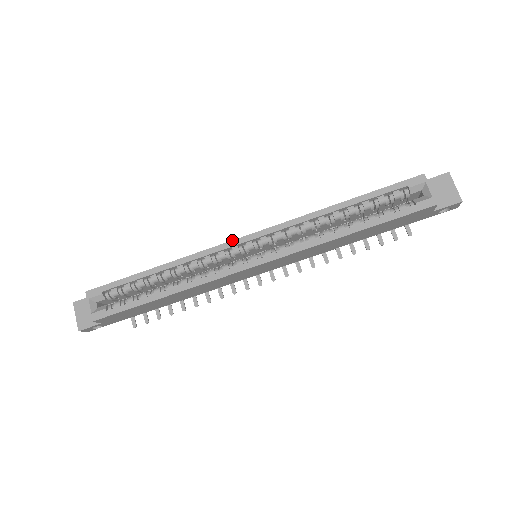
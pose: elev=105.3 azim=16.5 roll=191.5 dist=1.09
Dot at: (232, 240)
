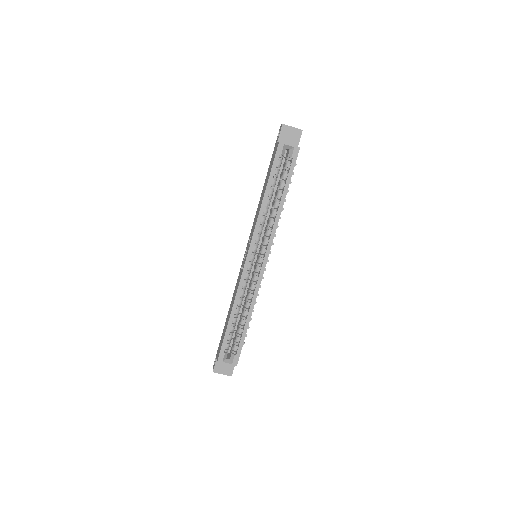
Dot at: (244, 265)
